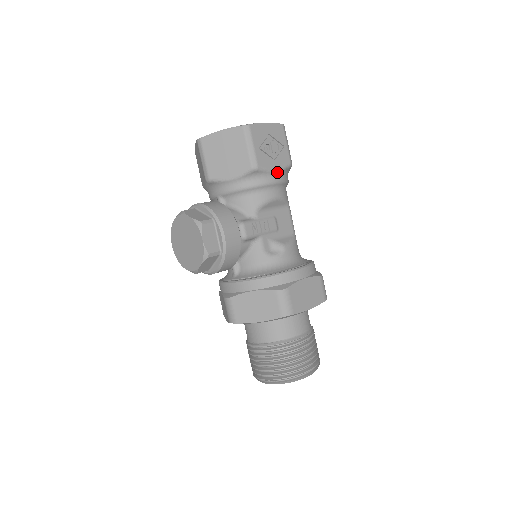
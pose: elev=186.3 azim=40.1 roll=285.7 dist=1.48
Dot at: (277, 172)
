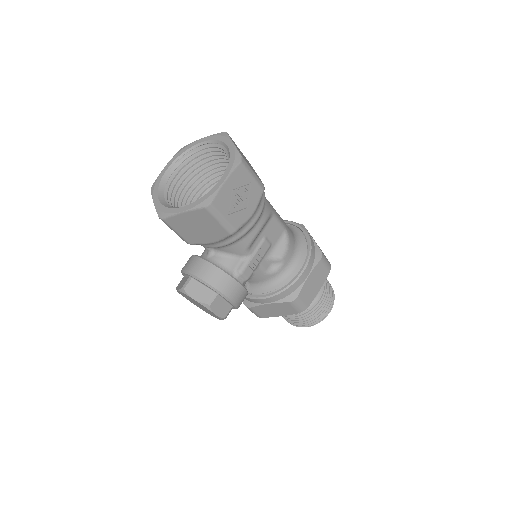
Dot at: (254, 213)
